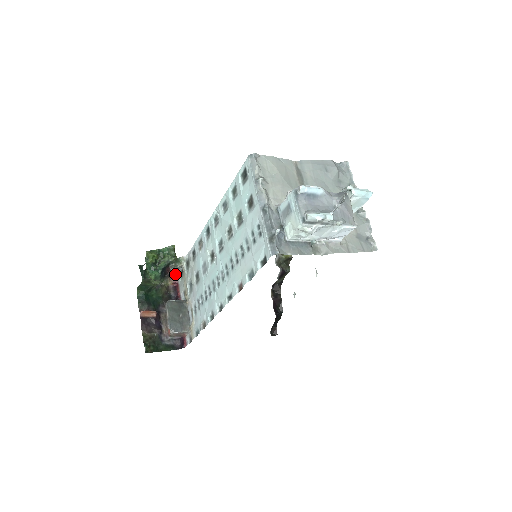
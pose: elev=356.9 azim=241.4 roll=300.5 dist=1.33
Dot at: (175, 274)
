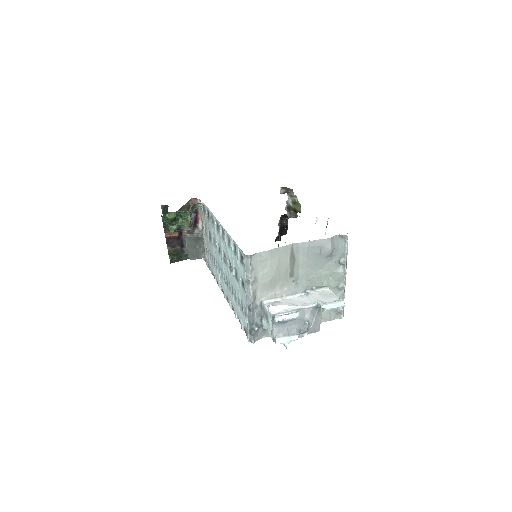
Dot at: (195, 198)
